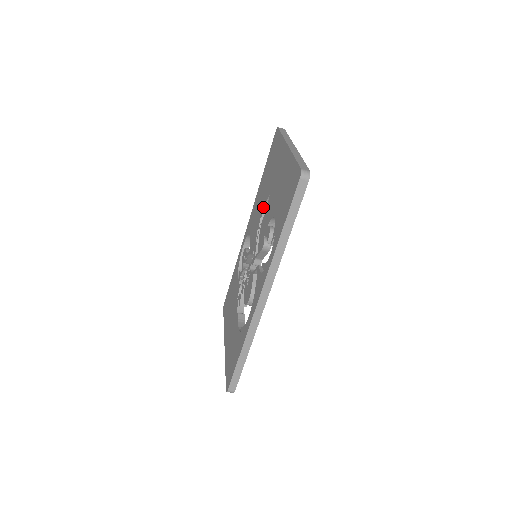
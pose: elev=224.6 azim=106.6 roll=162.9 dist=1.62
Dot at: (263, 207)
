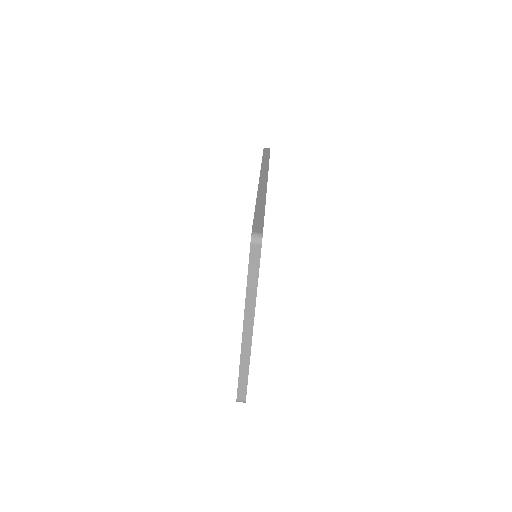
Dot at: occluded
